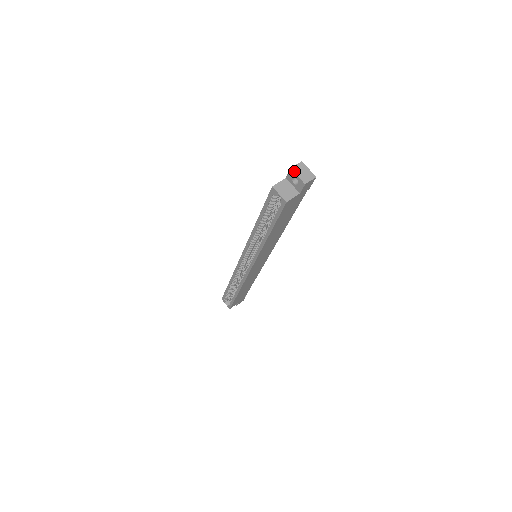
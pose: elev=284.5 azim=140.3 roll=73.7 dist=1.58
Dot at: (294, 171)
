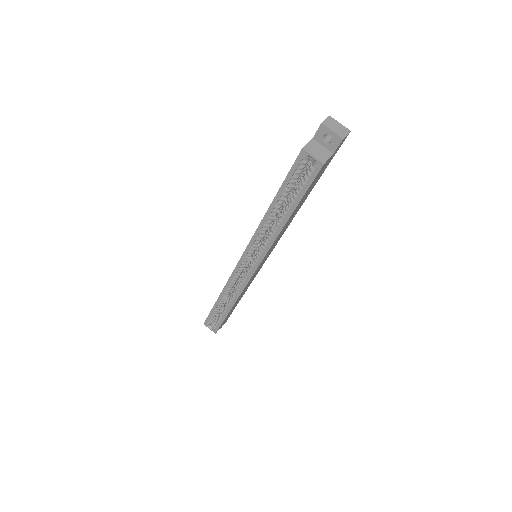
Dot at: (326, 126)
